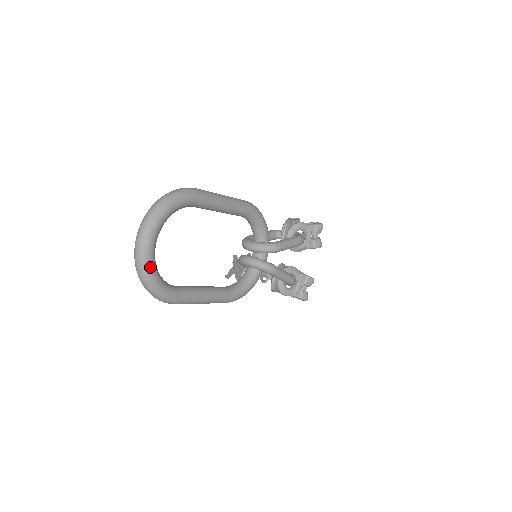
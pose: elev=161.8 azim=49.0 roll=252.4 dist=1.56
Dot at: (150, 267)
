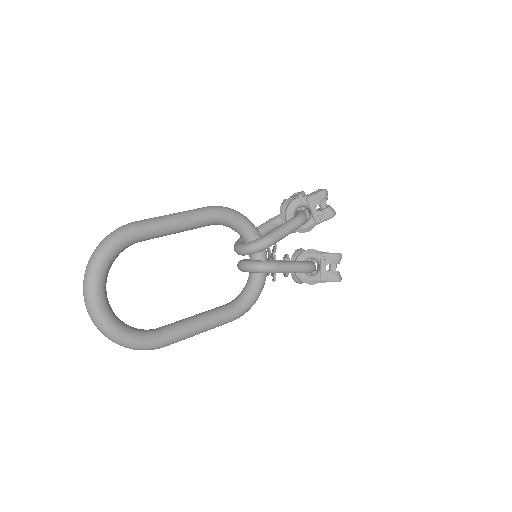
Dot at: (108, 325)
